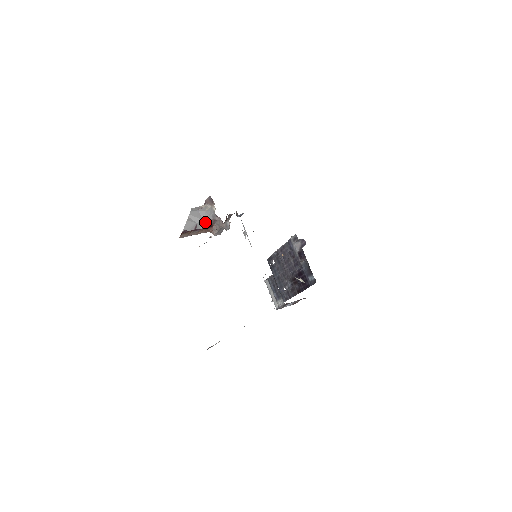
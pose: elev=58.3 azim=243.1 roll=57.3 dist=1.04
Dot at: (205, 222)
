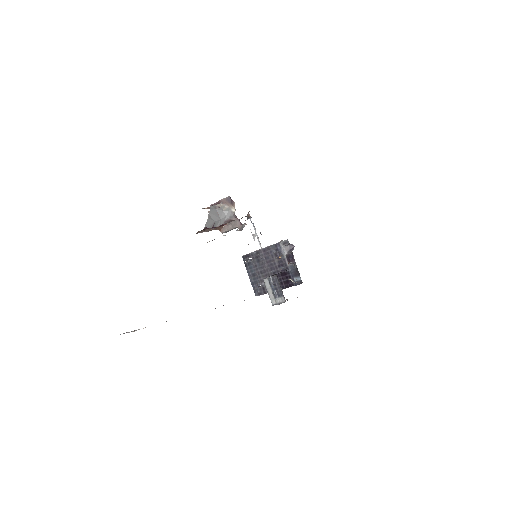
Dot at: (222, 221)
